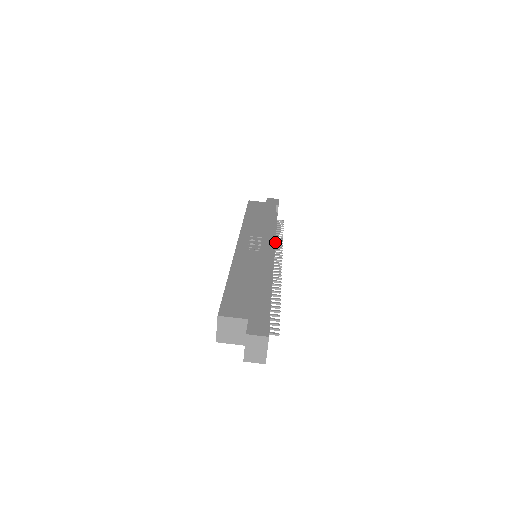
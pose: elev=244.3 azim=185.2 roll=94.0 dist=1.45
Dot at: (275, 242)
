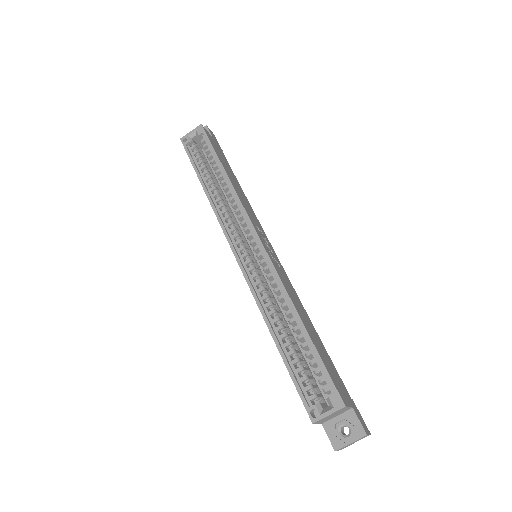
Dot at: occluded
